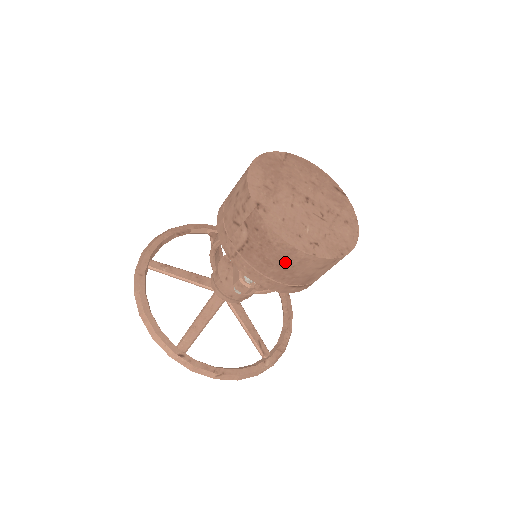
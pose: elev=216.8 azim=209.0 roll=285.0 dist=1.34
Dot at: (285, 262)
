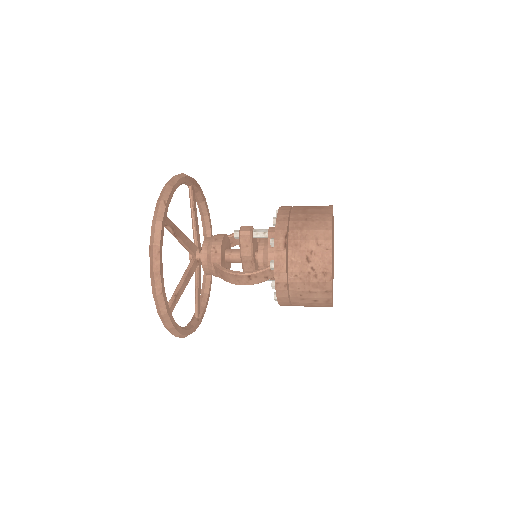
Dot at: occluded
